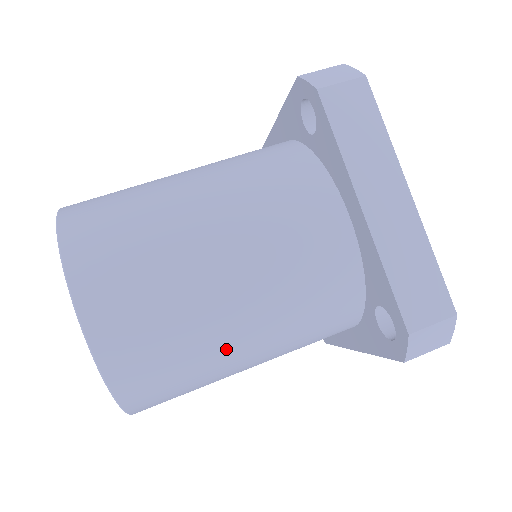
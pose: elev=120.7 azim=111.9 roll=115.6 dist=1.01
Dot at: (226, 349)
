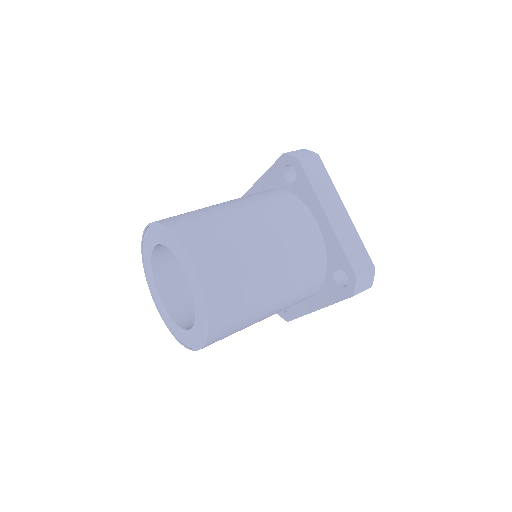
Dot at: (263, 295)
